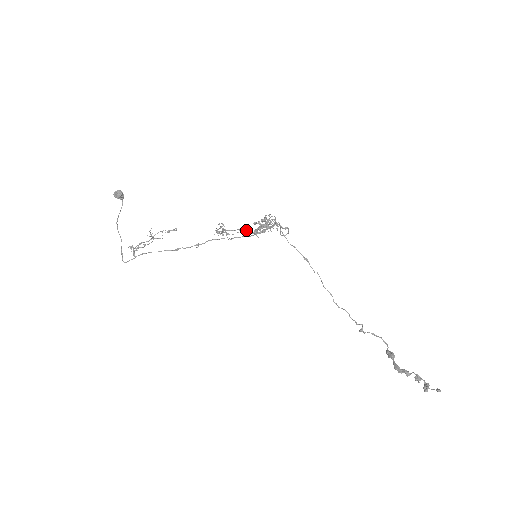
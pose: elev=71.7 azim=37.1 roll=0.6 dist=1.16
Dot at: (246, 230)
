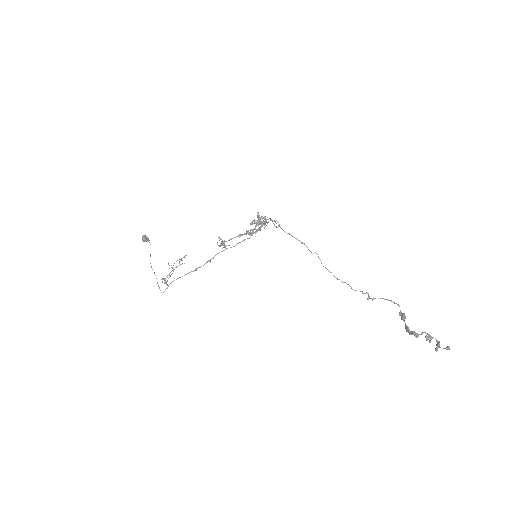
Dot at: (244, 234)
